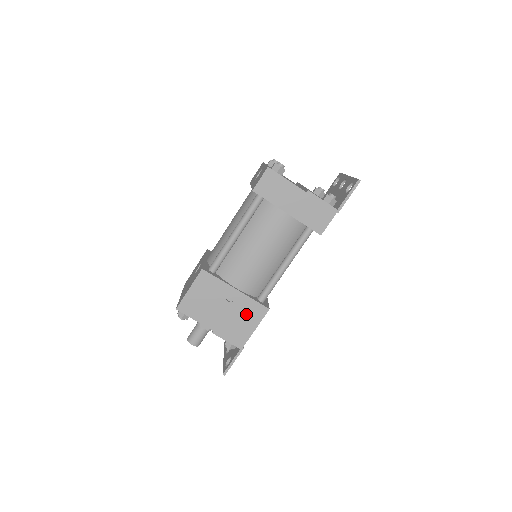
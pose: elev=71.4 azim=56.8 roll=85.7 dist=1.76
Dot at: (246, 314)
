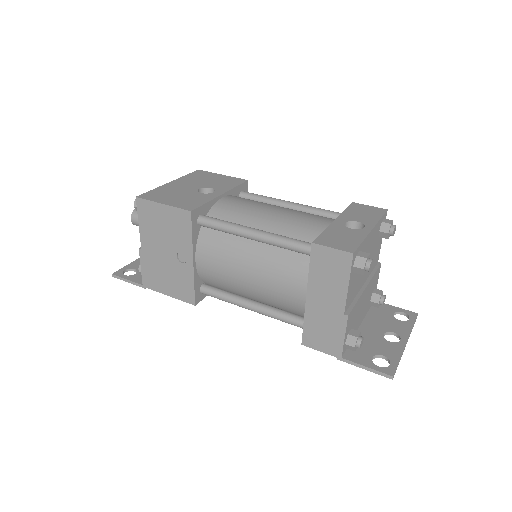
Dot at: (176, 281)
